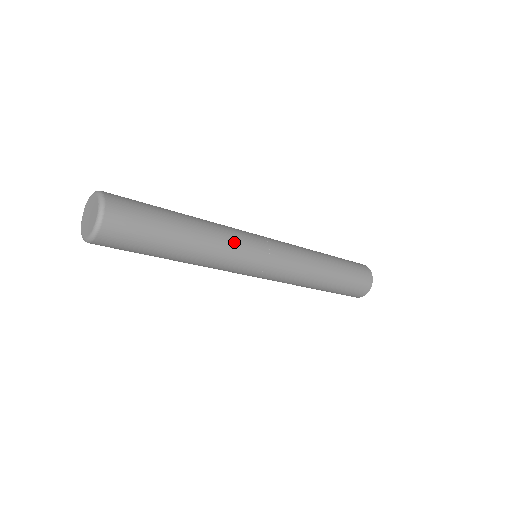
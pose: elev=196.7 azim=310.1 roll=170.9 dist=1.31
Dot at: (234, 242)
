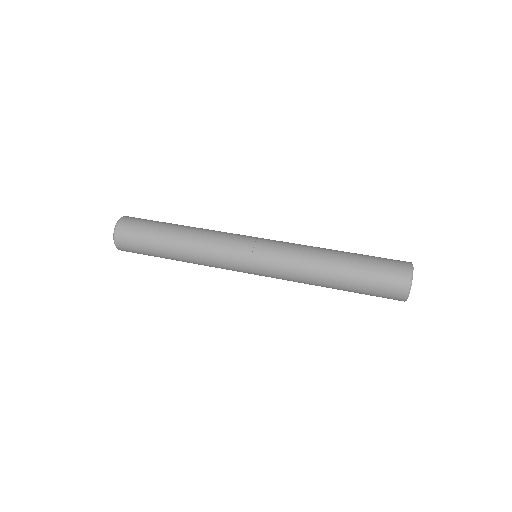
Dot at: (214, 252)
